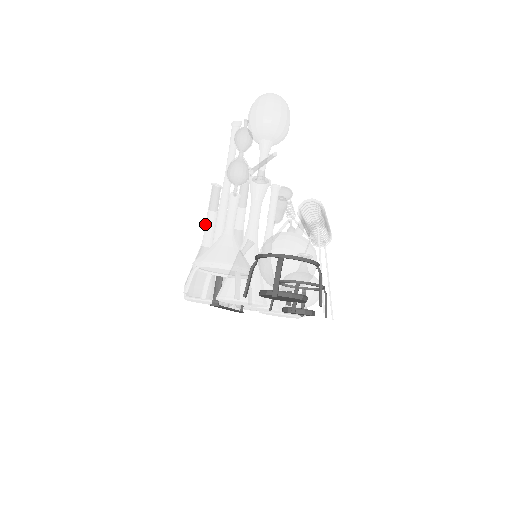
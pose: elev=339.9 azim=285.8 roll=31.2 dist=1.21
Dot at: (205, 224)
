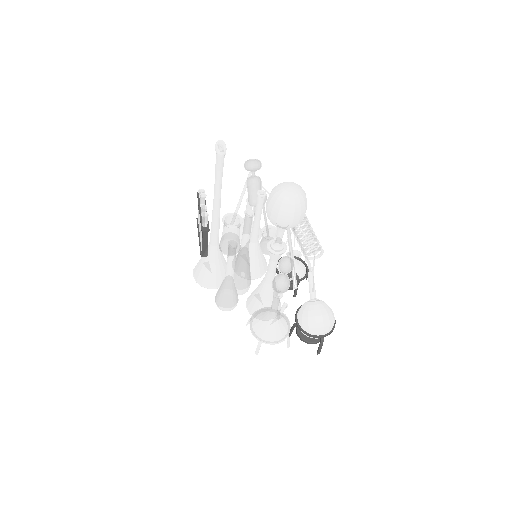
Dot at: (227, 270)
